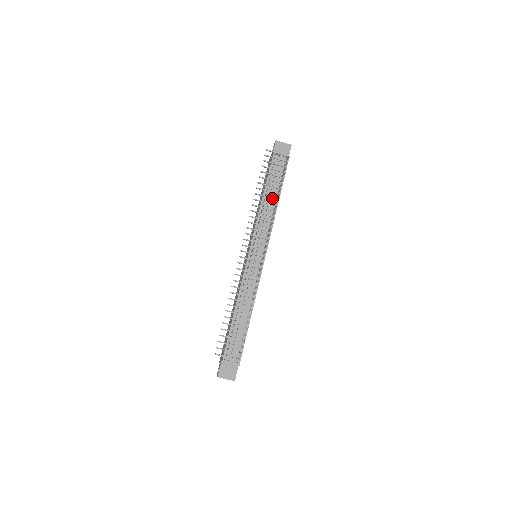
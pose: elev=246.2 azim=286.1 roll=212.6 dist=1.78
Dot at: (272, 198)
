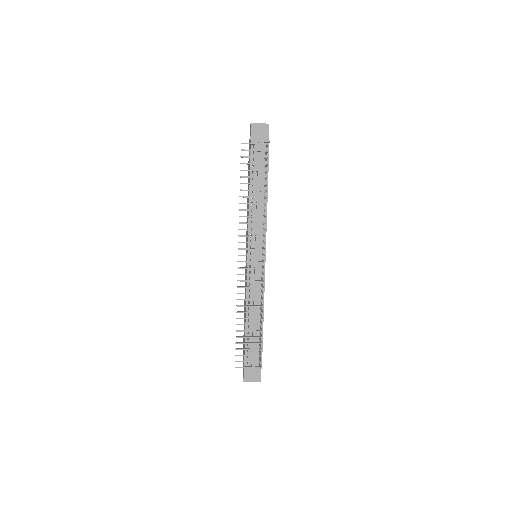
Dot at: (259, 197)
